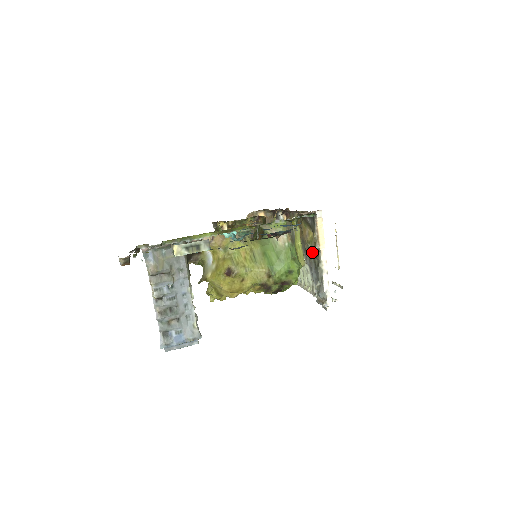
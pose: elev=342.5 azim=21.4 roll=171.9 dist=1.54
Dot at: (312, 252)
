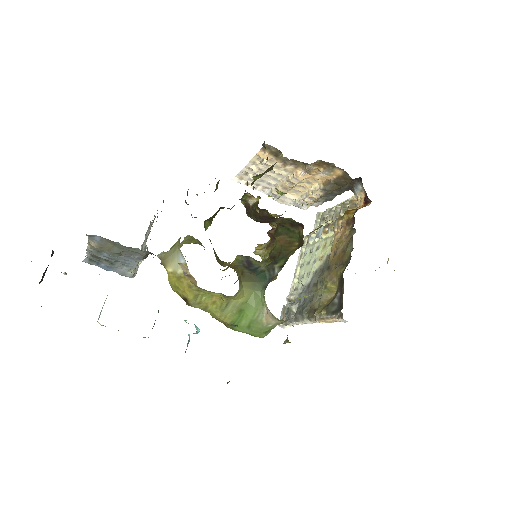
Dot at: (317, 295)
